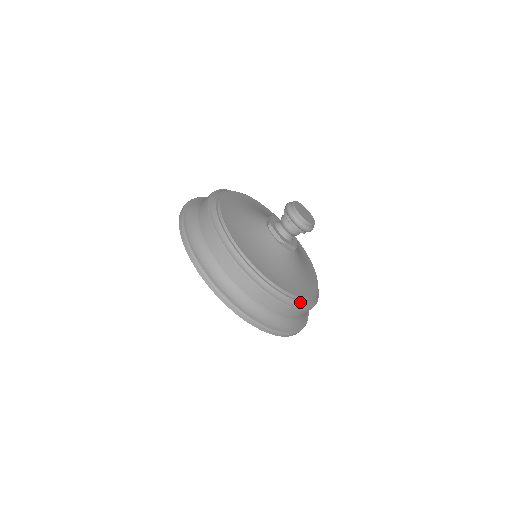
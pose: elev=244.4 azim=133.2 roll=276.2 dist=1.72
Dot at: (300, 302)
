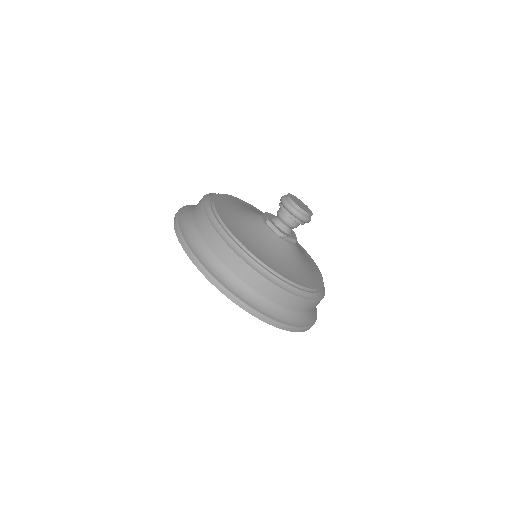
Dot at: (311, 294)
